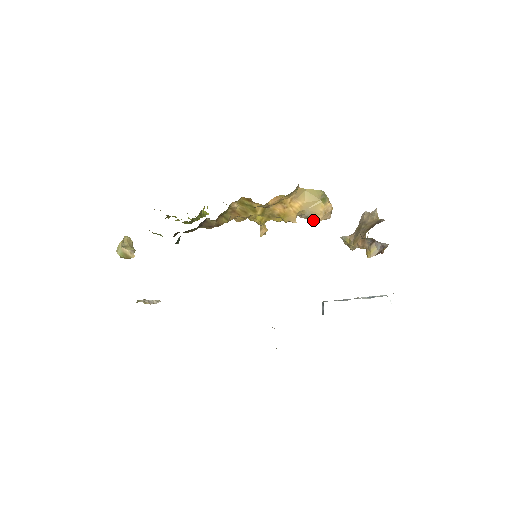
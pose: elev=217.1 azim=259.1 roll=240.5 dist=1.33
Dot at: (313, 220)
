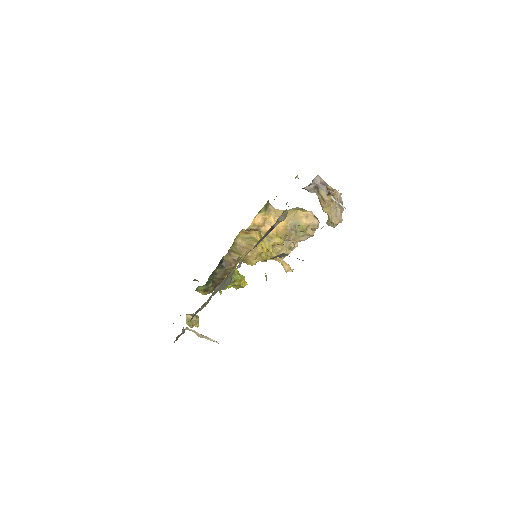
Dot at: (302, 227)
